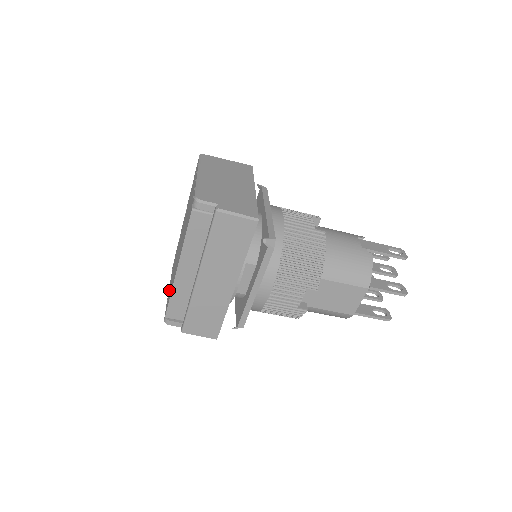
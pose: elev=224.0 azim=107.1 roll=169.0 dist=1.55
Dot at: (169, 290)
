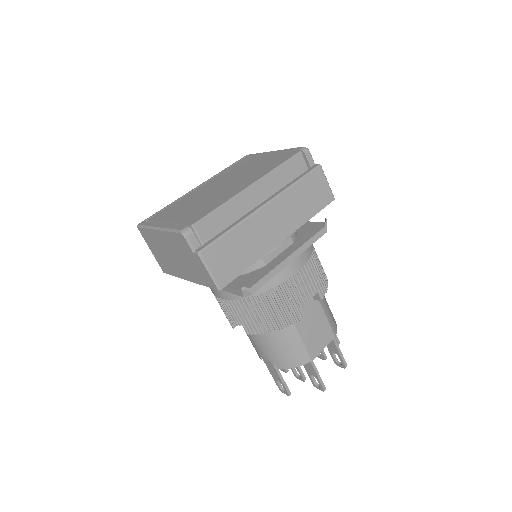
Dot at: (176, 219)
